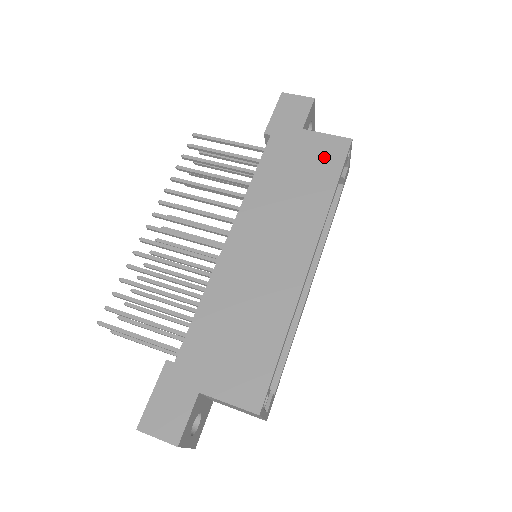
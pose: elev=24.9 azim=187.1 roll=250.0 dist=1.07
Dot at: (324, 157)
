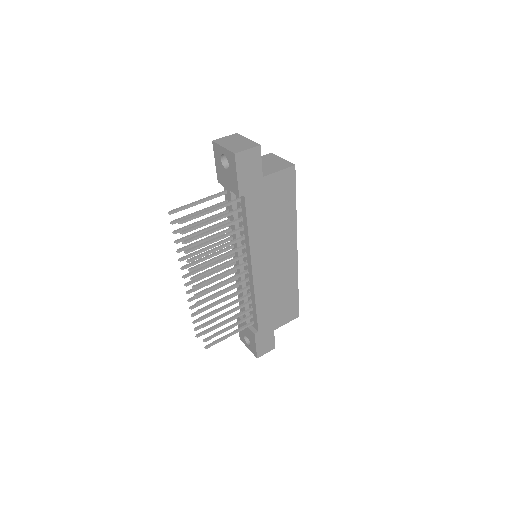
Dot at: (283, 189)
